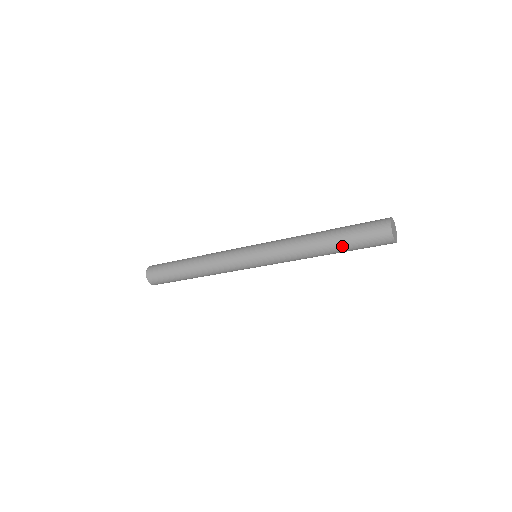
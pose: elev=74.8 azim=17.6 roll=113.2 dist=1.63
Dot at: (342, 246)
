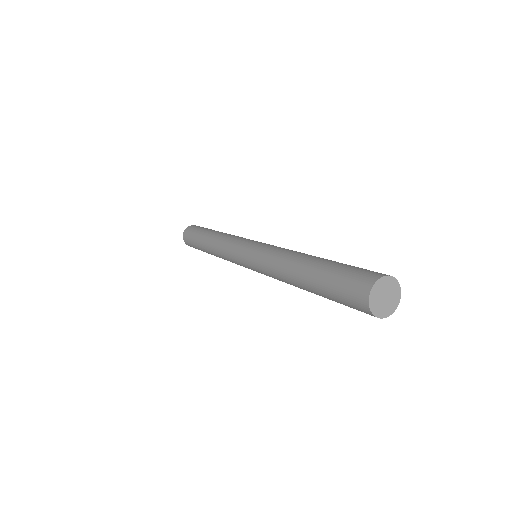
Dot at: (318, 292)
